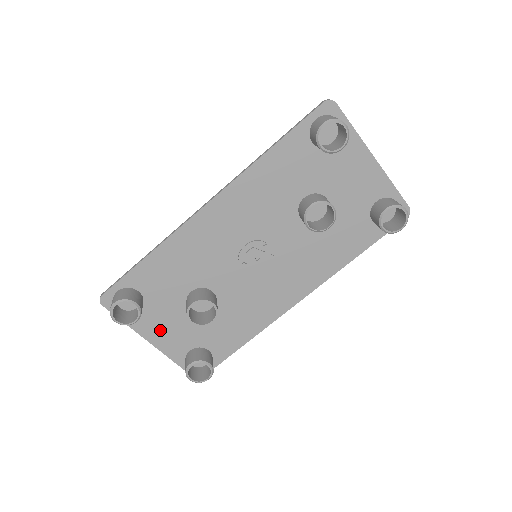
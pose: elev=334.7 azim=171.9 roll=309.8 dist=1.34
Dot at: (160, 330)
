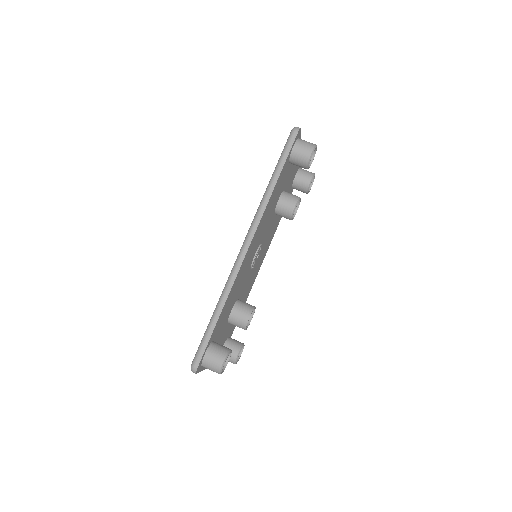
Dot at: occluded
